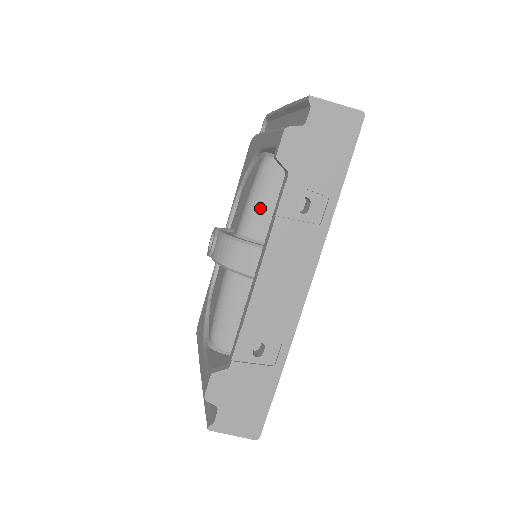
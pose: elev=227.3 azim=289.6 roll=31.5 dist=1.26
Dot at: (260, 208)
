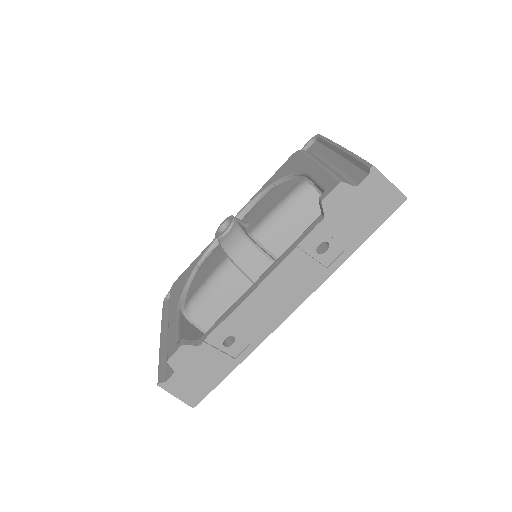
Dot at: (281, 223)
